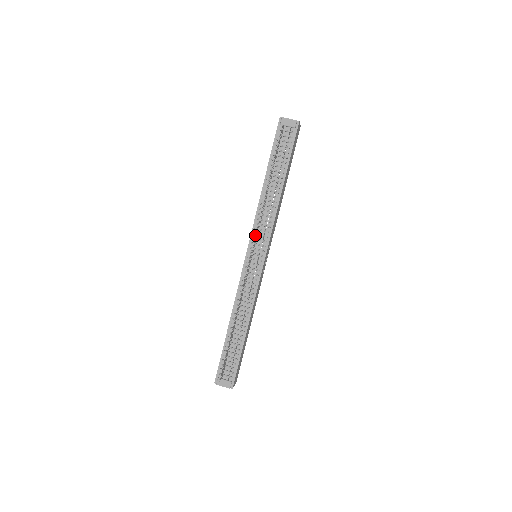
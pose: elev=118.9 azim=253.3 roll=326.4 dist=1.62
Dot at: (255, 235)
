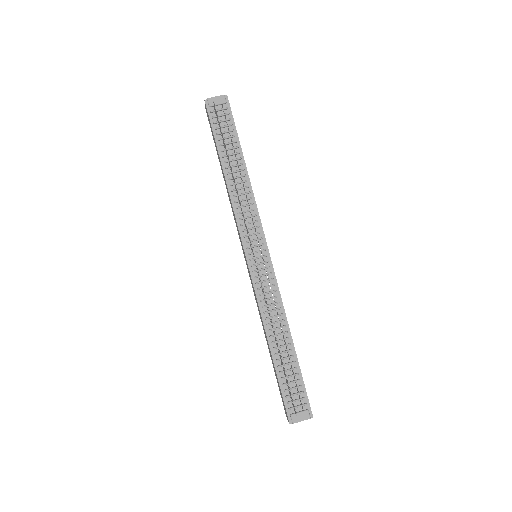
Dot at: occluded
